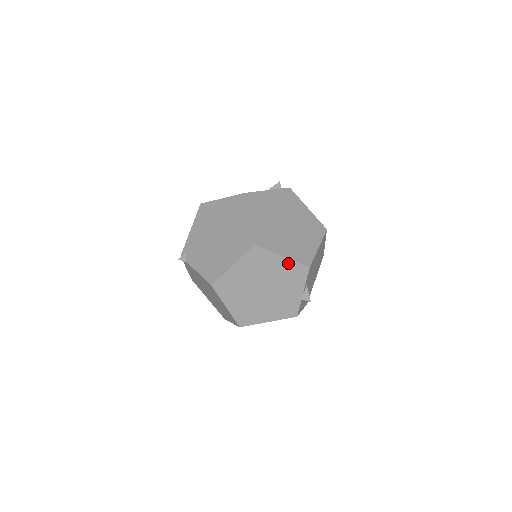
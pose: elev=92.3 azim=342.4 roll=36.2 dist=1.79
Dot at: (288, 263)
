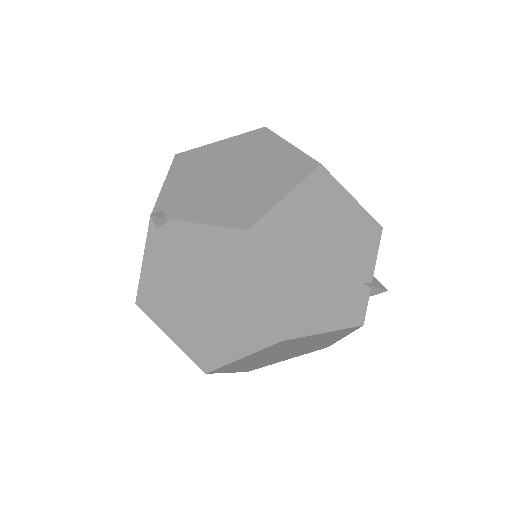
Dot at: (358, 213)
